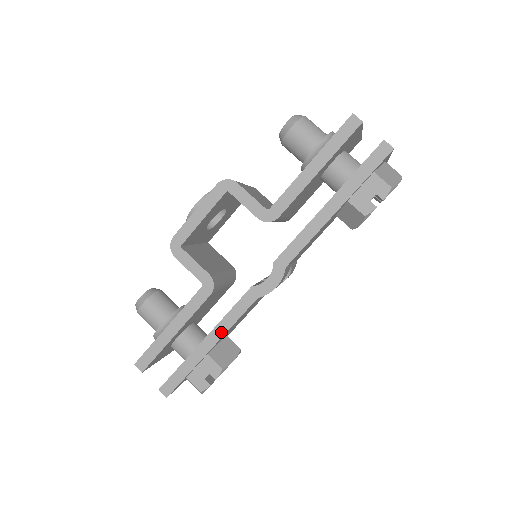
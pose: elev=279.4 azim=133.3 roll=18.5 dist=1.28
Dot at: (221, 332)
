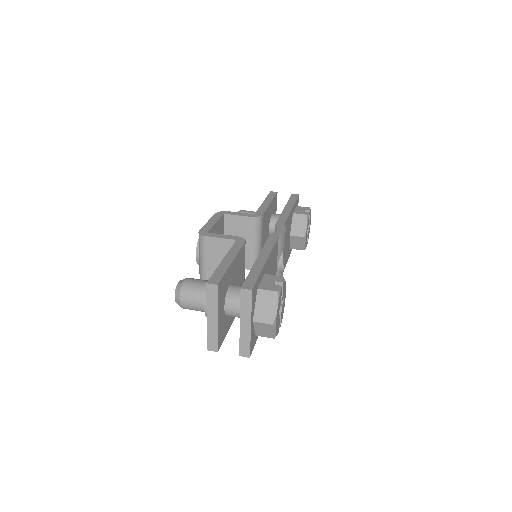
Dot at: (267, 252)
